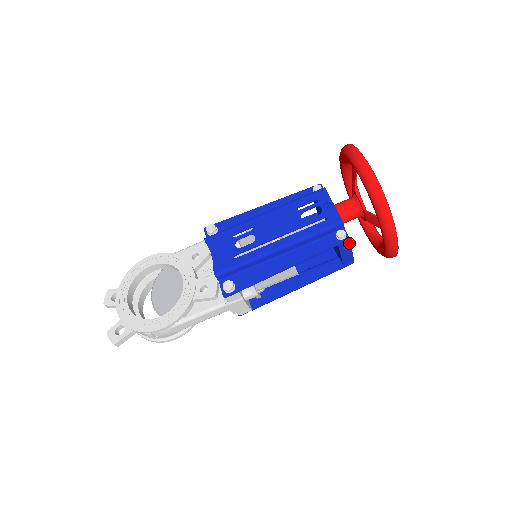
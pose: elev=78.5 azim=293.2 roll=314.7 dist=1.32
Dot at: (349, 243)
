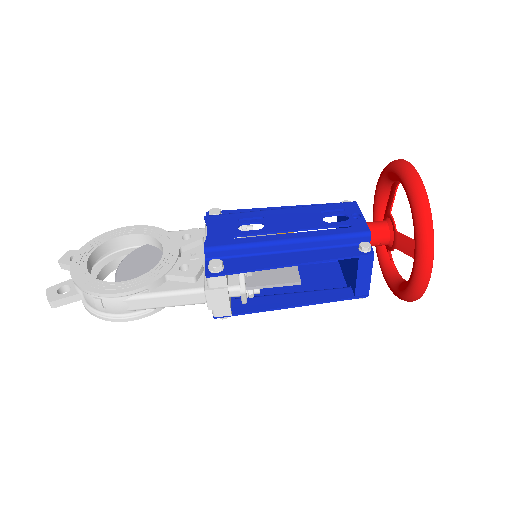
Dot at: (371, 261)
